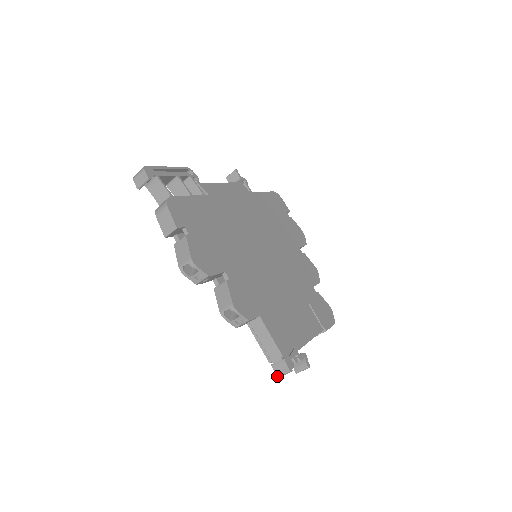
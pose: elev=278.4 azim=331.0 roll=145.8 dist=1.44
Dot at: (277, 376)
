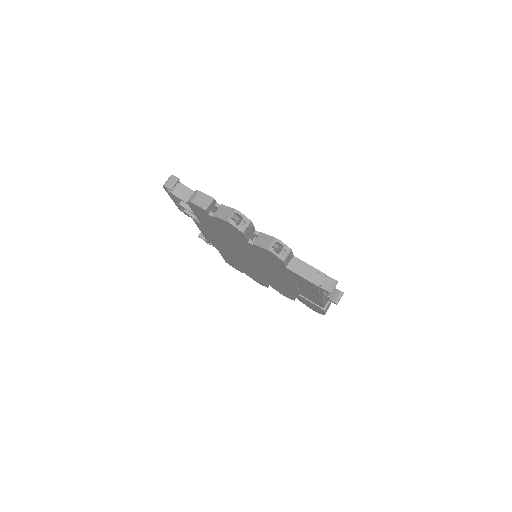
Dot at: (329, 291)
